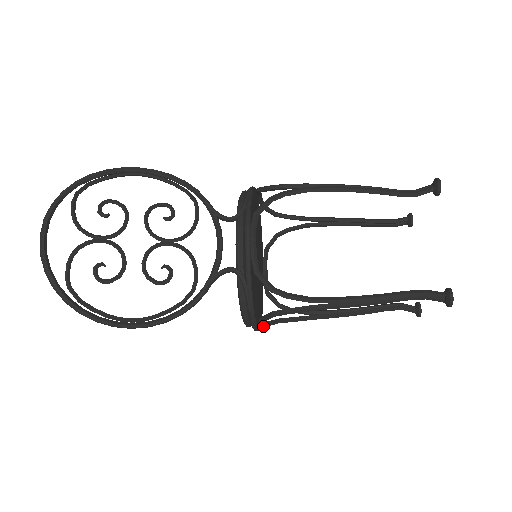
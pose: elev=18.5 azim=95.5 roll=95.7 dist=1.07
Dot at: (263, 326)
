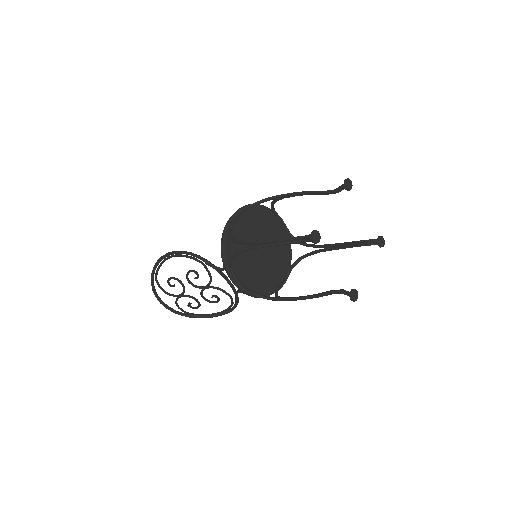
Dot at: (286, 280)
